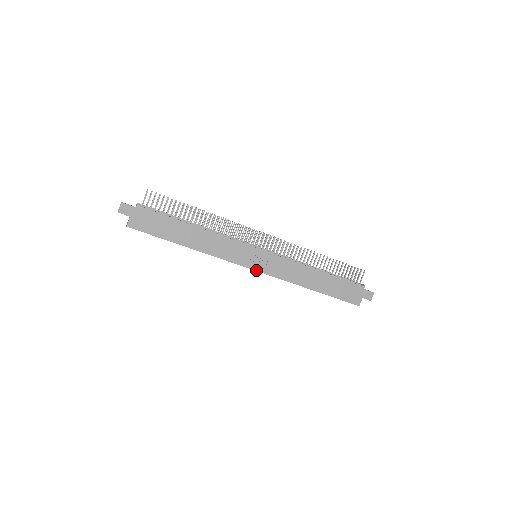
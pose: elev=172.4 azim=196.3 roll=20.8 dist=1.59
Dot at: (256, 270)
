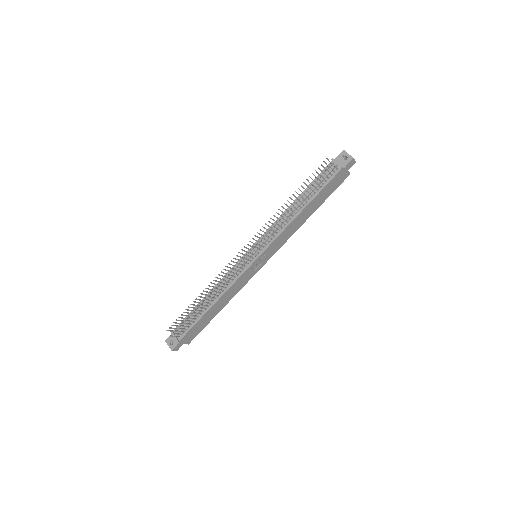
Dot at: occluded
